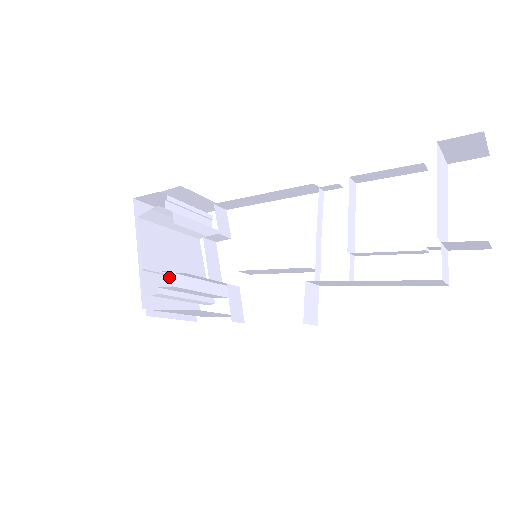
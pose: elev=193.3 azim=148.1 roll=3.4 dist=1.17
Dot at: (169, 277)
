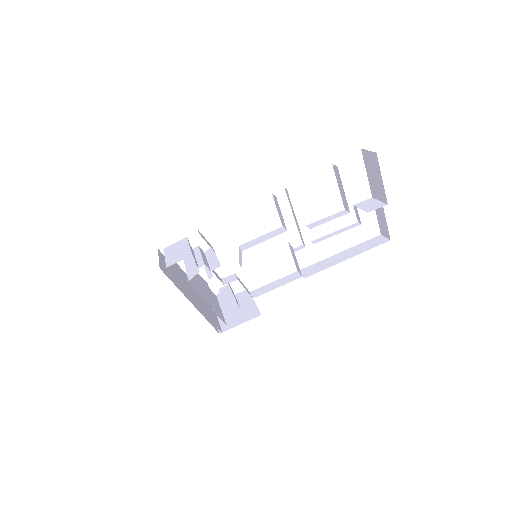
Dot at: occluded
